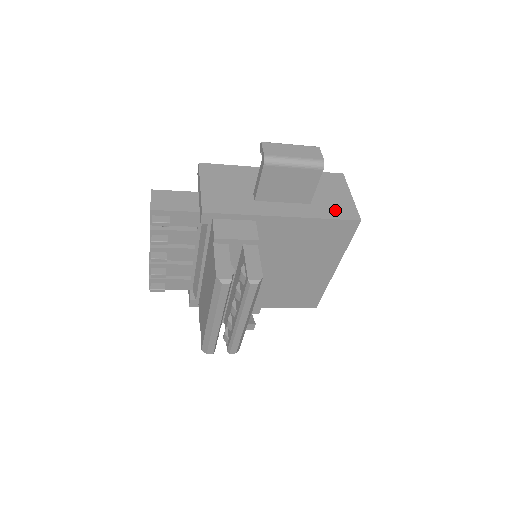
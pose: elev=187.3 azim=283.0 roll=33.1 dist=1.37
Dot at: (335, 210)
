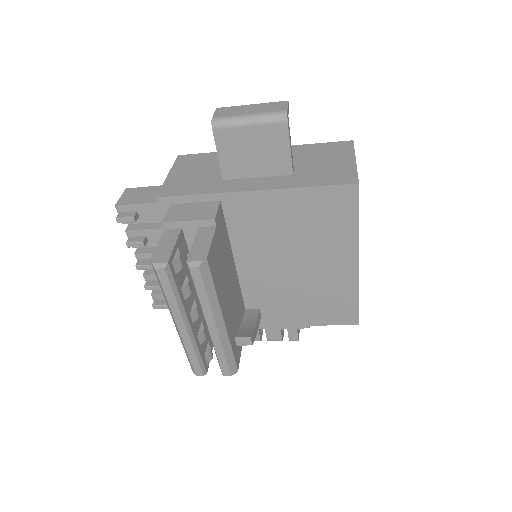
Dot at: (325, 177)
